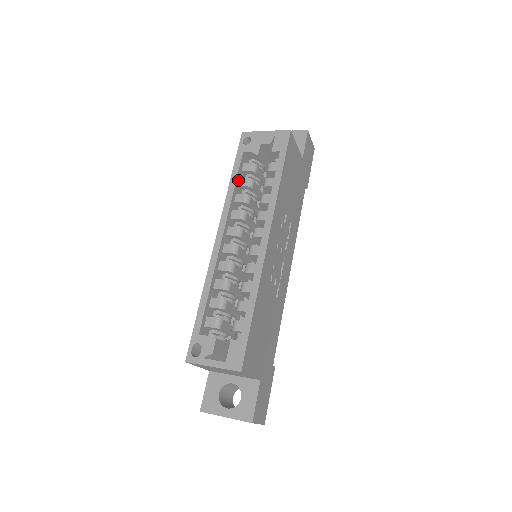
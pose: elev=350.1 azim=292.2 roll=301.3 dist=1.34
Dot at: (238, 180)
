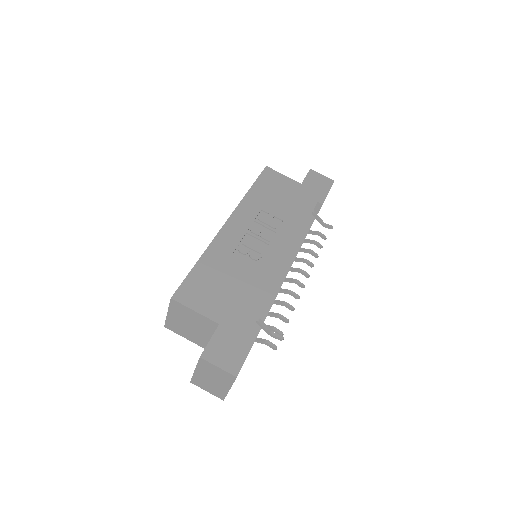
Dot at: occluded
